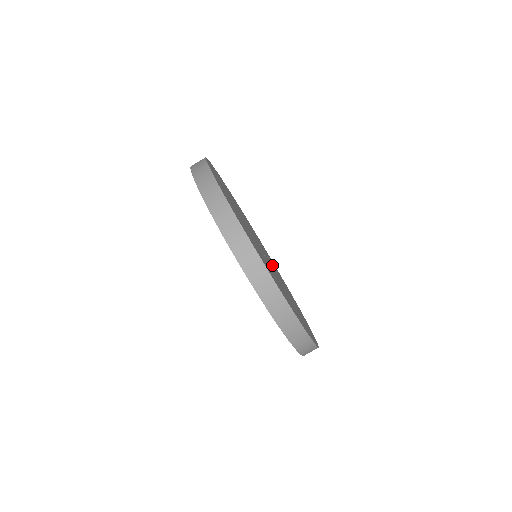
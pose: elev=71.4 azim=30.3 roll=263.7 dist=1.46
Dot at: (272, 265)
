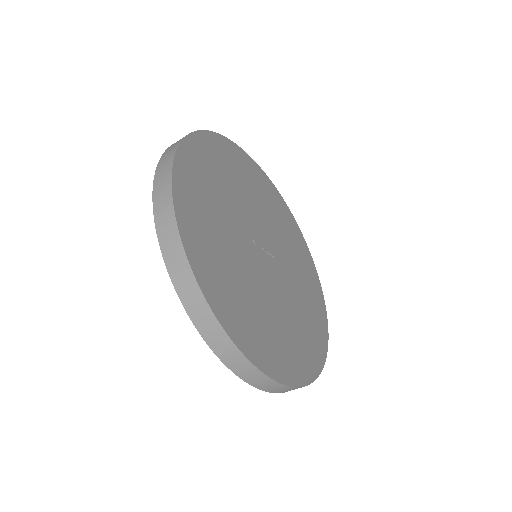
Dot at: (285, 291)
